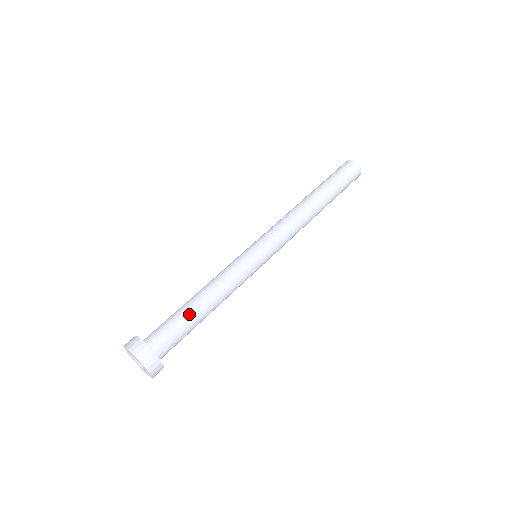
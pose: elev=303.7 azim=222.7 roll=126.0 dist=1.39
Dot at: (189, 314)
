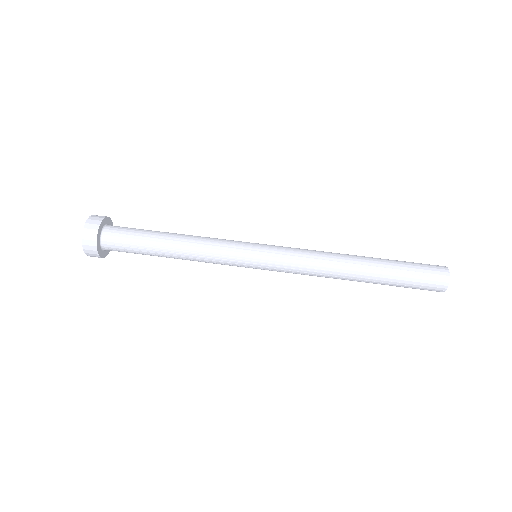
Dot at: (151, 247)
